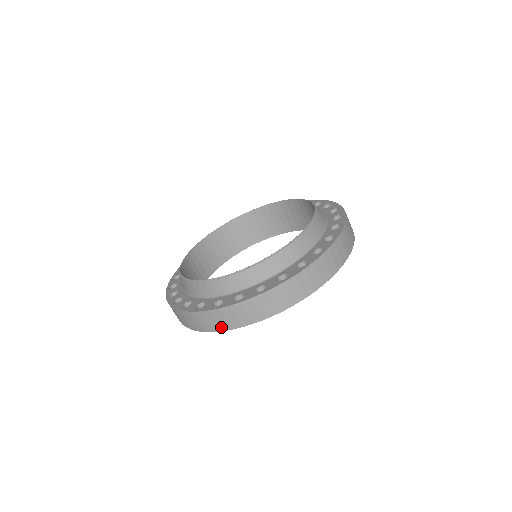
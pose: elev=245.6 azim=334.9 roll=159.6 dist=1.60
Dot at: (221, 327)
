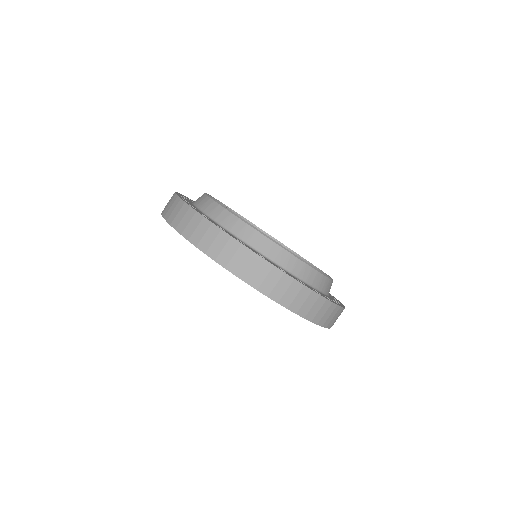
Dot at: (308, 314)
